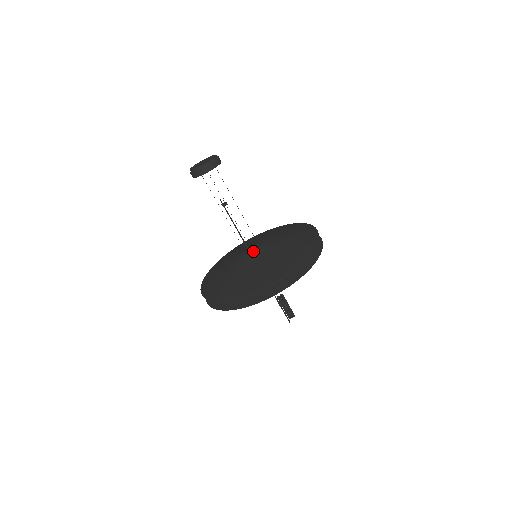
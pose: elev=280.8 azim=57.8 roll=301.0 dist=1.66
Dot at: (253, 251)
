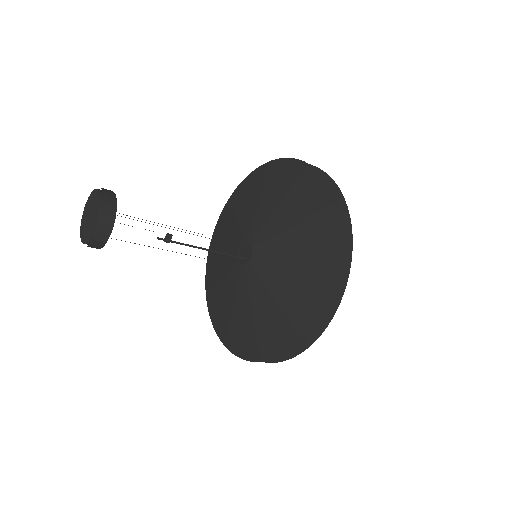
Dot at: (249, 262)
